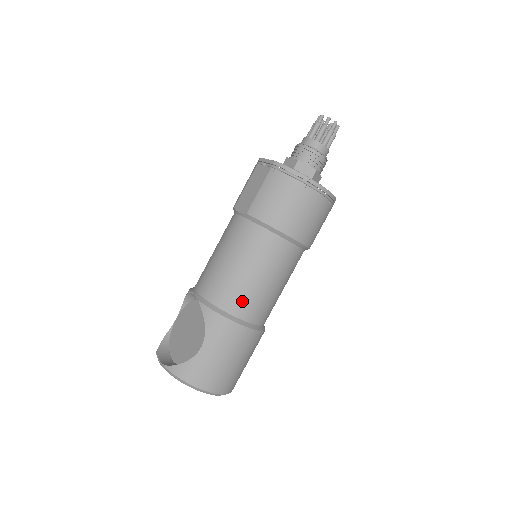
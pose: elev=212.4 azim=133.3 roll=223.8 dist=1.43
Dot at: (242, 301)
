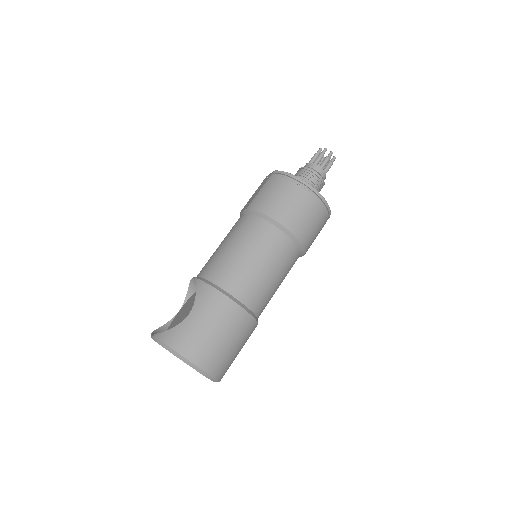
Dot at: (232, 277)
